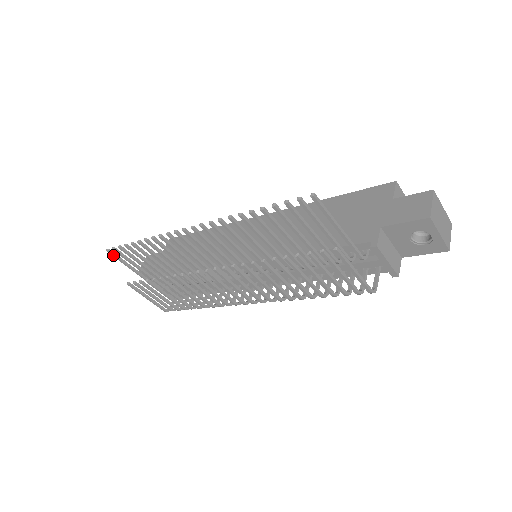
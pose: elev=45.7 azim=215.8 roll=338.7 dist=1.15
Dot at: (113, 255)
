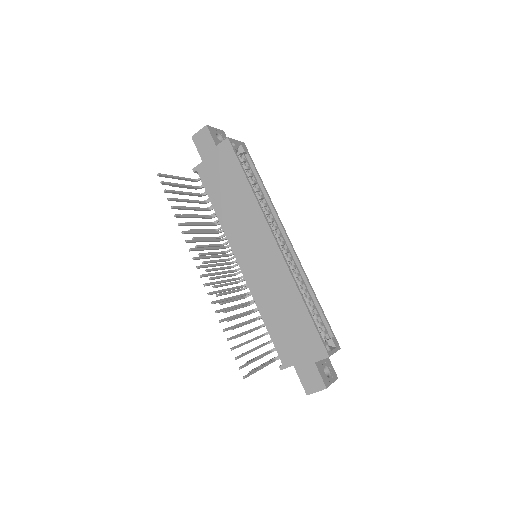
Dot at: (162, 176)
